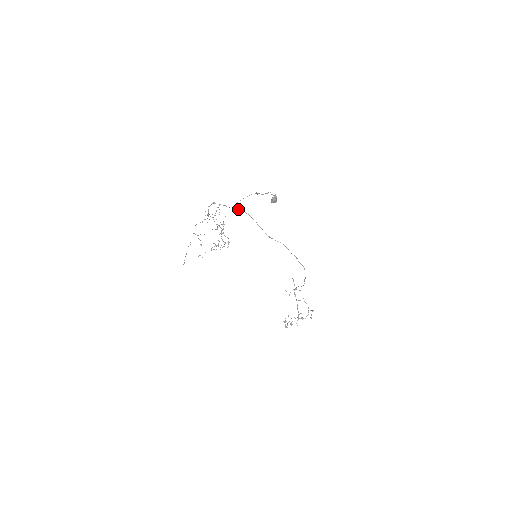
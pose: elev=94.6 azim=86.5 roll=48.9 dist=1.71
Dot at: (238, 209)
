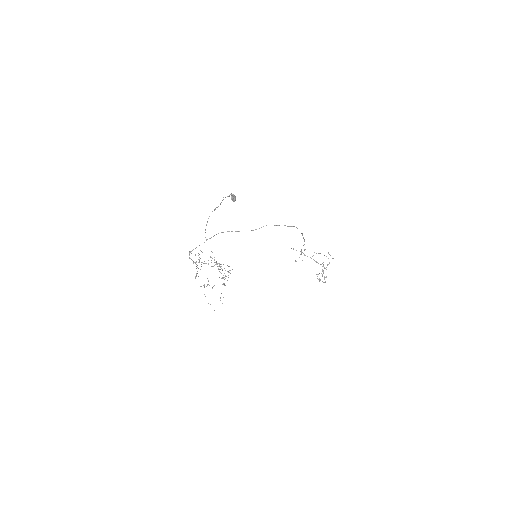
Dot at: (211, 237)
